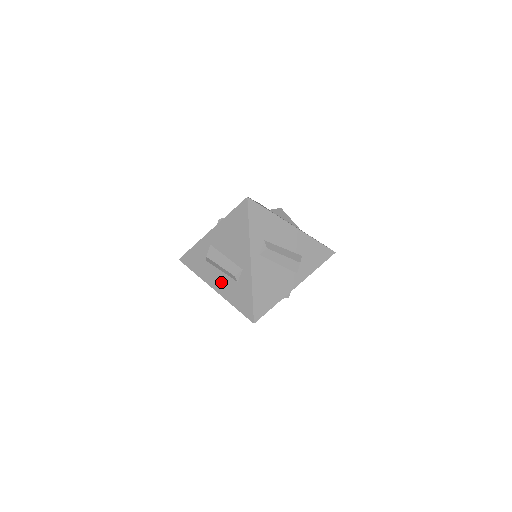
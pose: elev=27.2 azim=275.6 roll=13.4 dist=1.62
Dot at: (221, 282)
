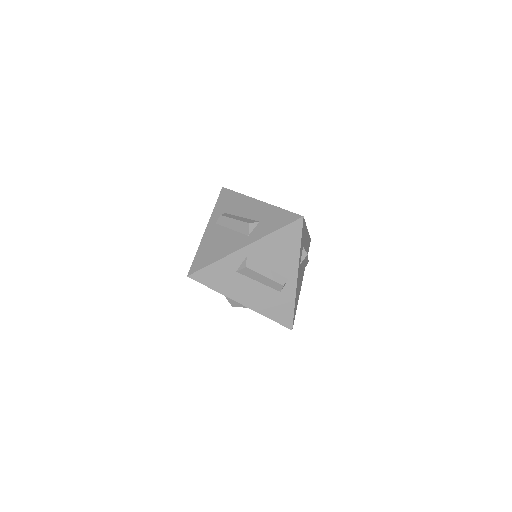
Dot at: occluded
